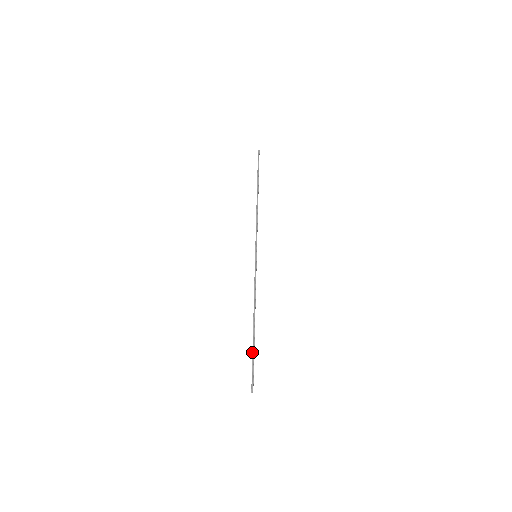
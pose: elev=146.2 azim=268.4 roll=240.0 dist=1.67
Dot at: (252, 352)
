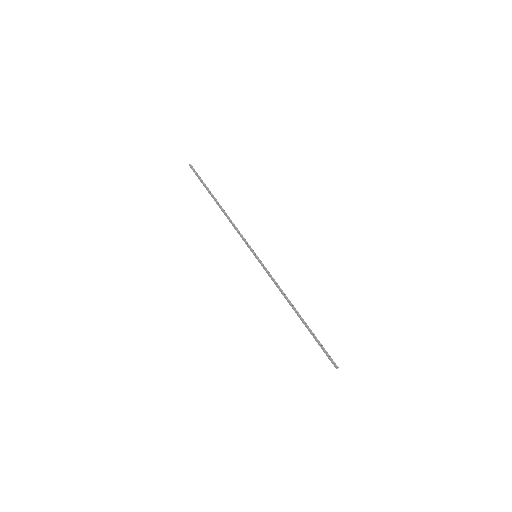
Dot at: (314, 336)
